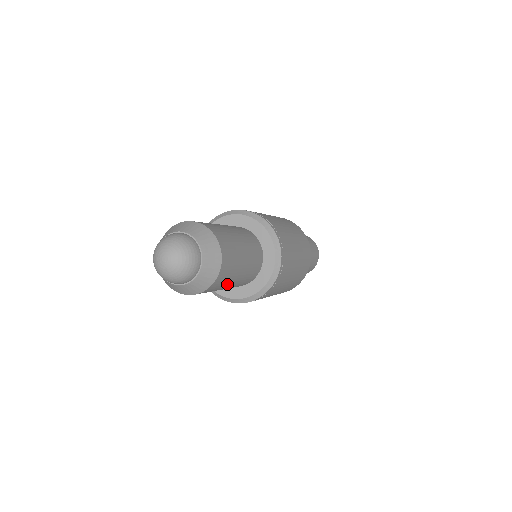
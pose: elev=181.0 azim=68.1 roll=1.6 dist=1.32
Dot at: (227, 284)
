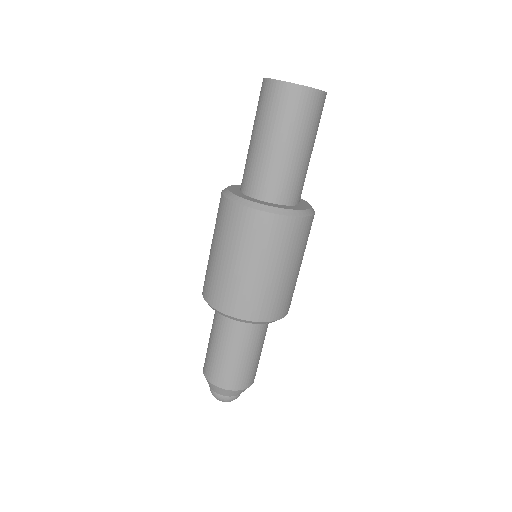
Dot at: occluded
